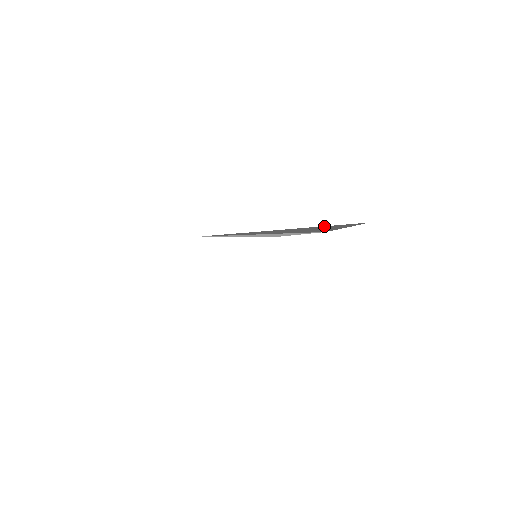
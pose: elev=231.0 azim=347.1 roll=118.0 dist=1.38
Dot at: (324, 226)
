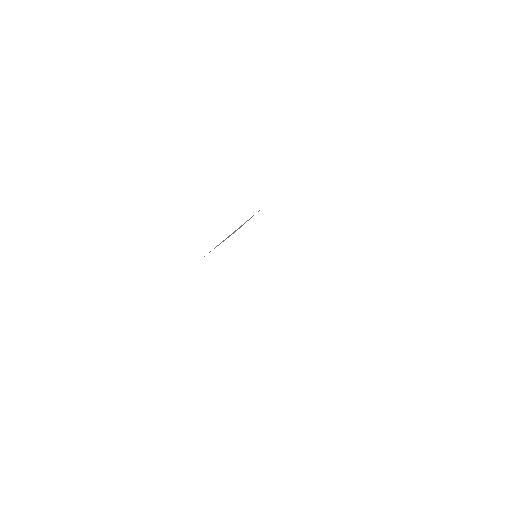
Dot at: occluded
